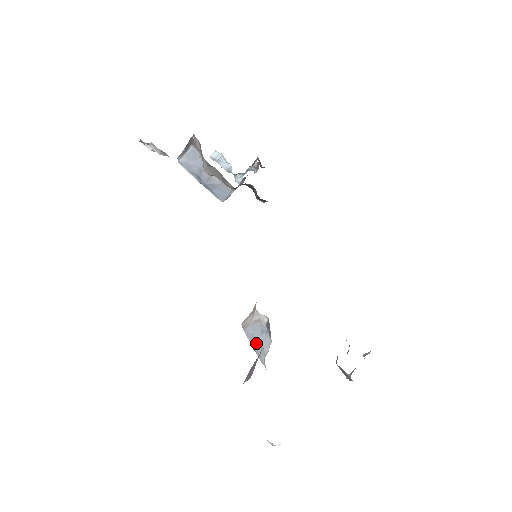
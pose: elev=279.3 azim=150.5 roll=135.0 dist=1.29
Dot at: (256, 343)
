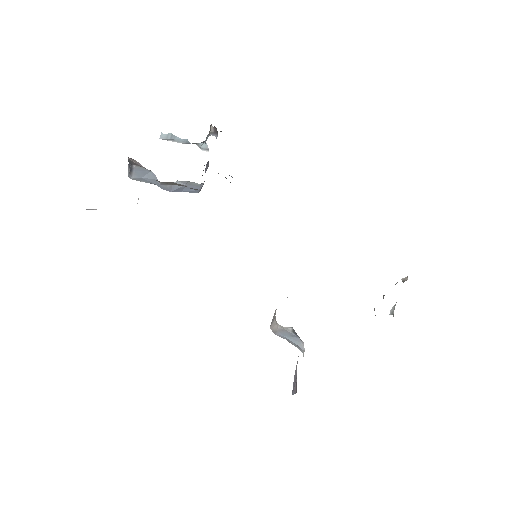
Dot at: (290, 342)
